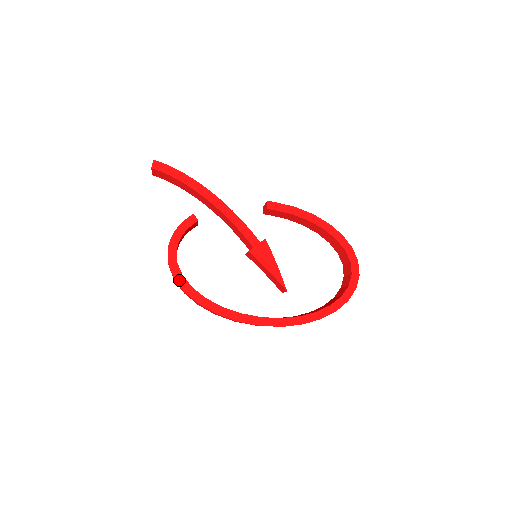
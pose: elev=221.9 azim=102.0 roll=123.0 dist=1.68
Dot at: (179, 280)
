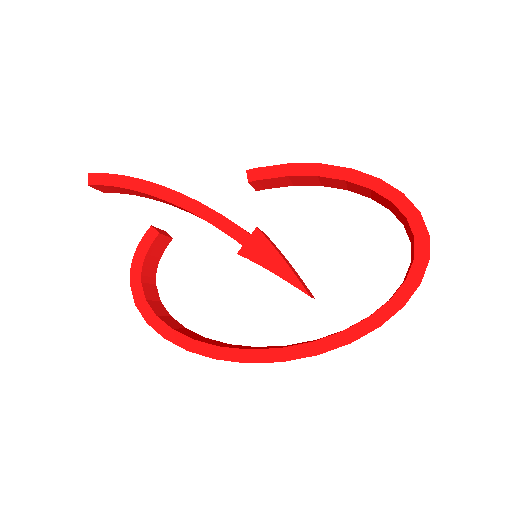
Dot at: (153, 324)
